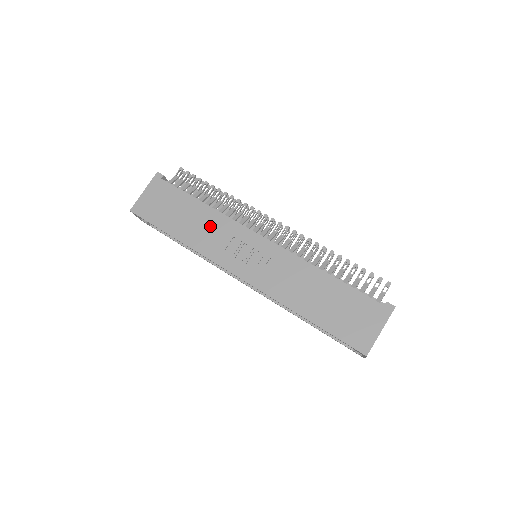
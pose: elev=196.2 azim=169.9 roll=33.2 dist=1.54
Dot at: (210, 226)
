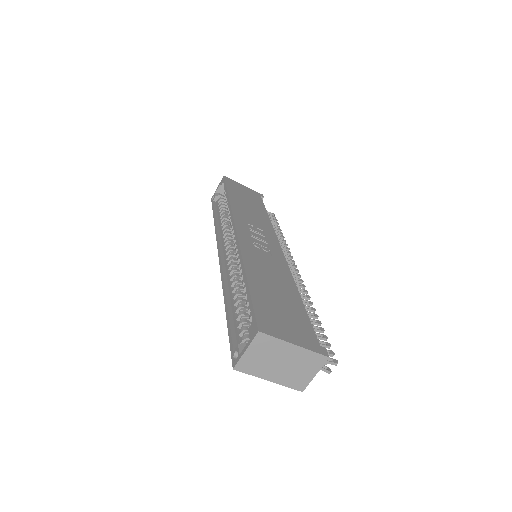
Dot at: (257, 217)
